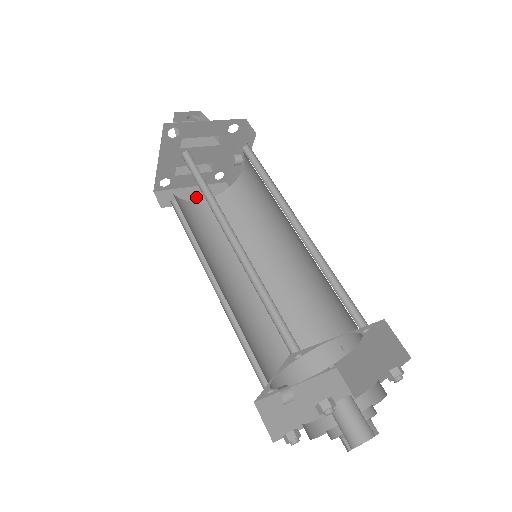
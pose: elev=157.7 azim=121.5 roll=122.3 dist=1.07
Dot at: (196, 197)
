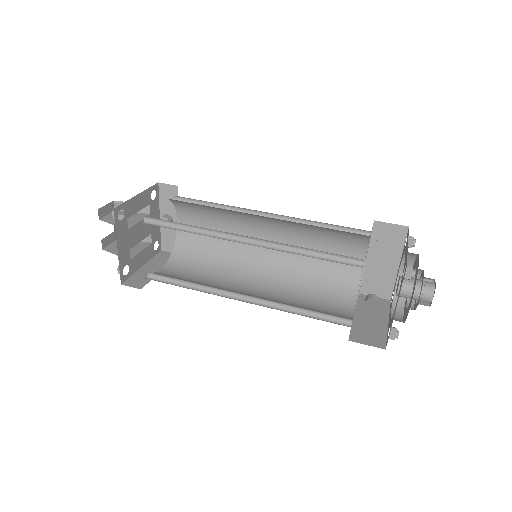
Dot at: (155, 269)
